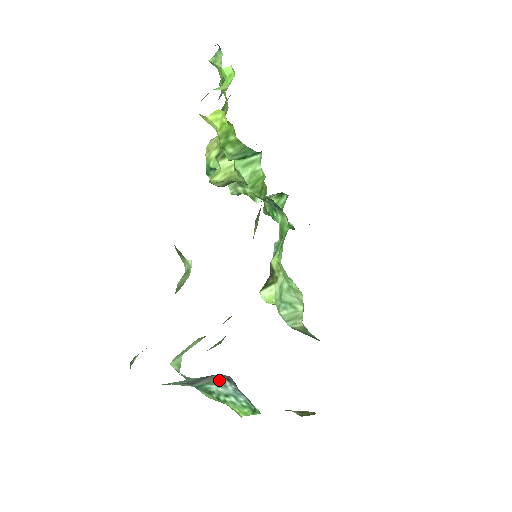
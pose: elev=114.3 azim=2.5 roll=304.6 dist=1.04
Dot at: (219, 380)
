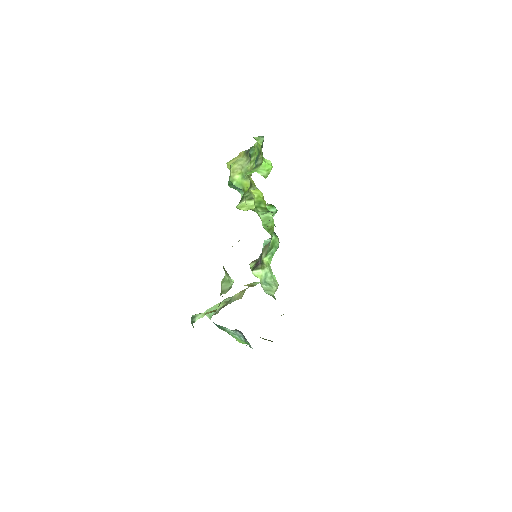
Dot at: (234, 330)
